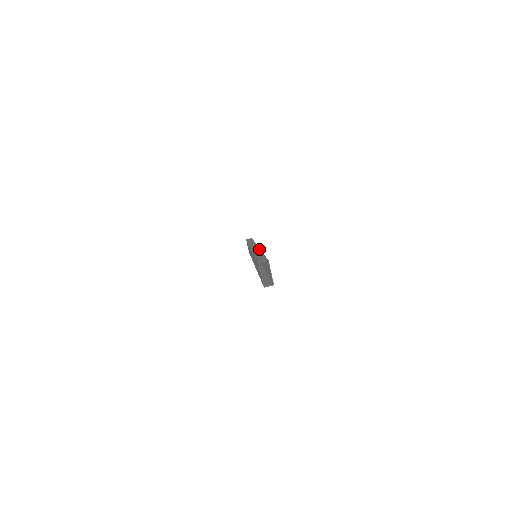
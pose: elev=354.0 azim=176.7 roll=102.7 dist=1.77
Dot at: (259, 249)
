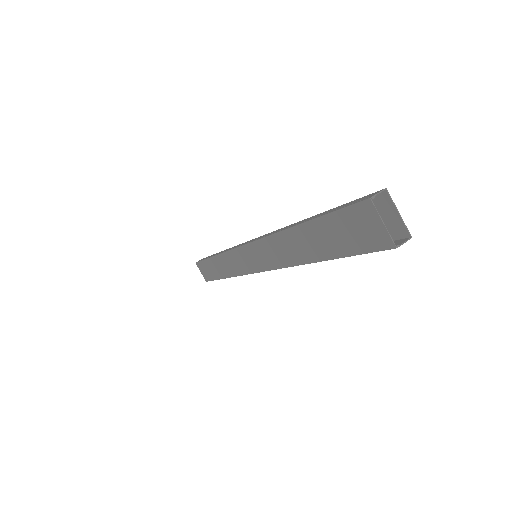
Dot at: occluded
